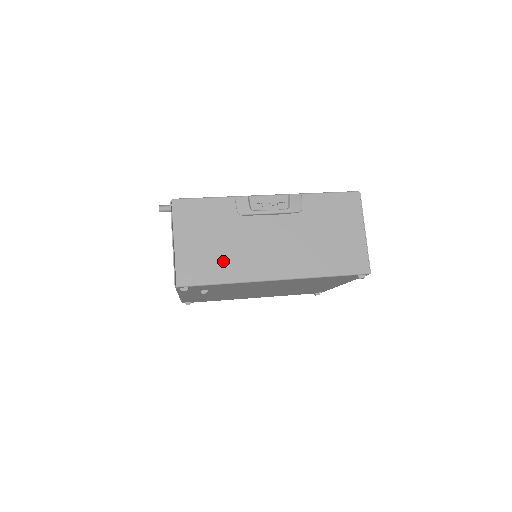
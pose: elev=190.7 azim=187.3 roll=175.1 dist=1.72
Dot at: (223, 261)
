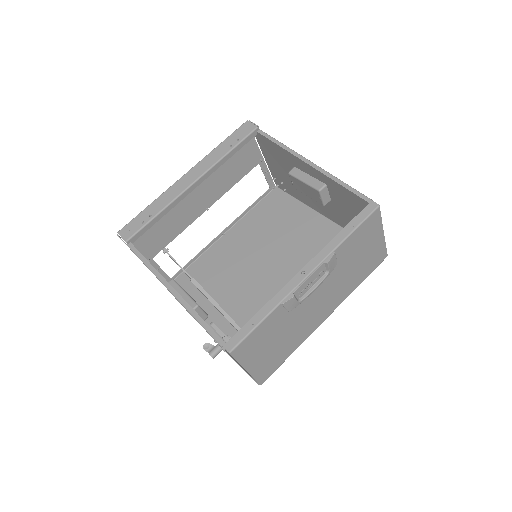
Dot at: (287, 345)
